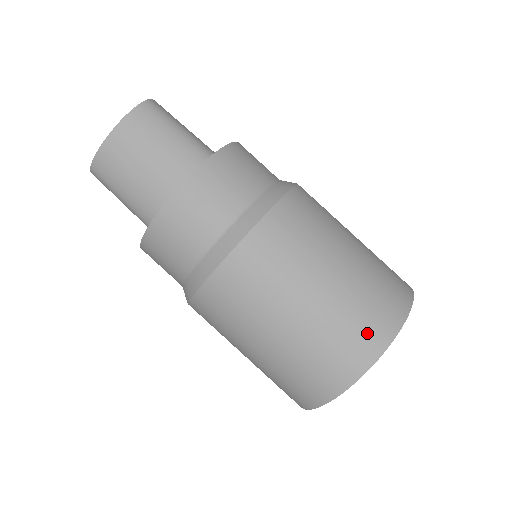
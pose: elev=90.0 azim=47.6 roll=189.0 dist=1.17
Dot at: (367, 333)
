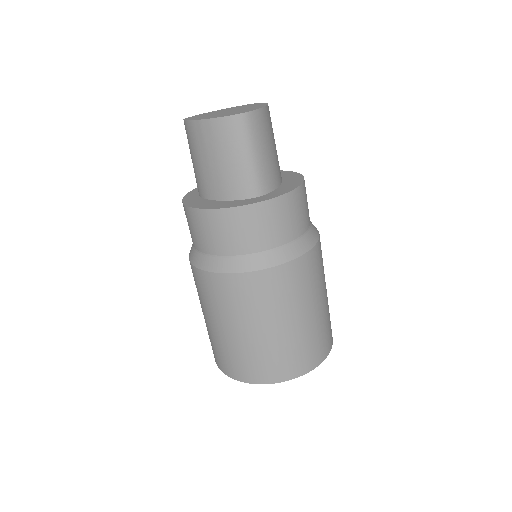
Dot at: (250, 370)
